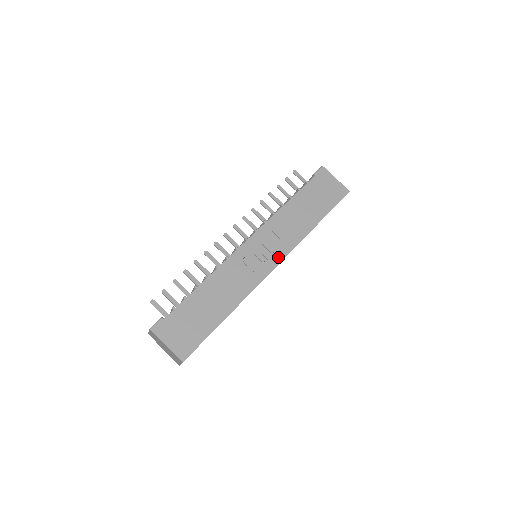
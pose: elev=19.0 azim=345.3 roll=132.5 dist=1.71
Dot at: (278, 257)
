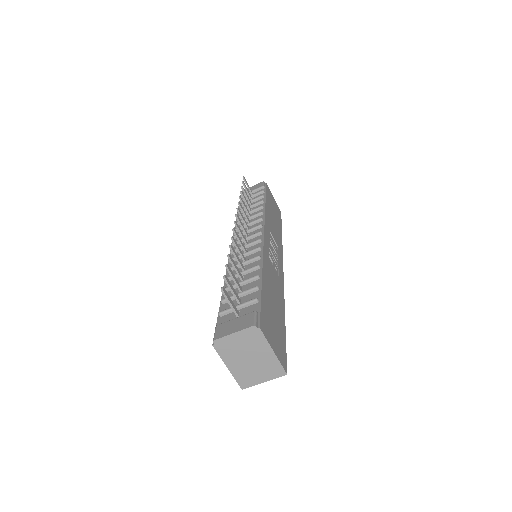
Dot at: (281, 260)
